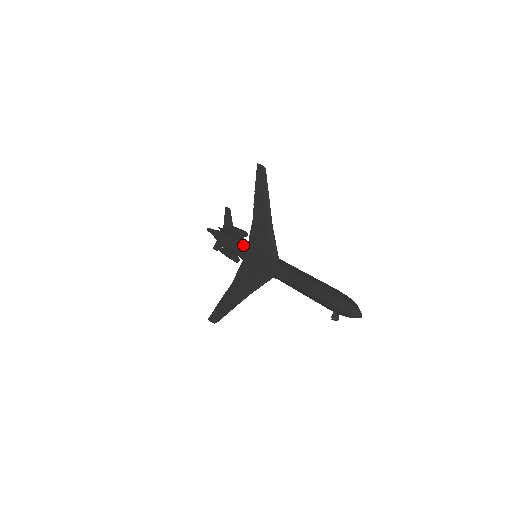
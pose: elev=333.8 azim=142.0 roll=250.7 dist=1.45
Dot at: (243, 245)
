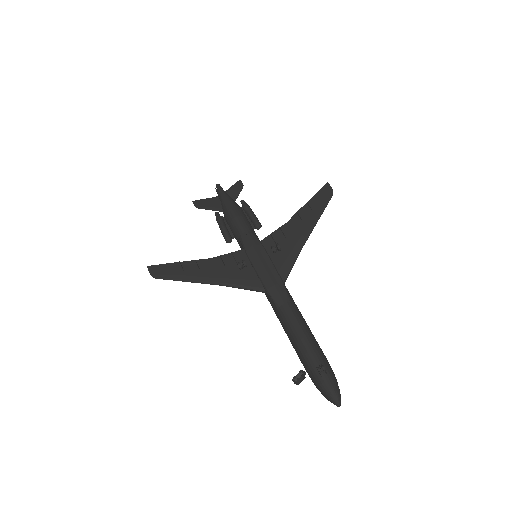
Dot at: (256, 236)
